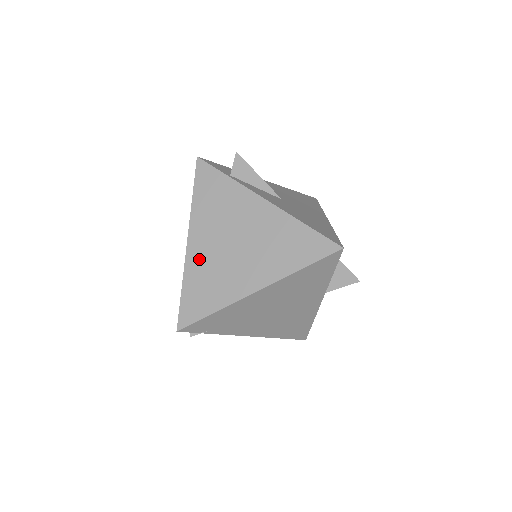
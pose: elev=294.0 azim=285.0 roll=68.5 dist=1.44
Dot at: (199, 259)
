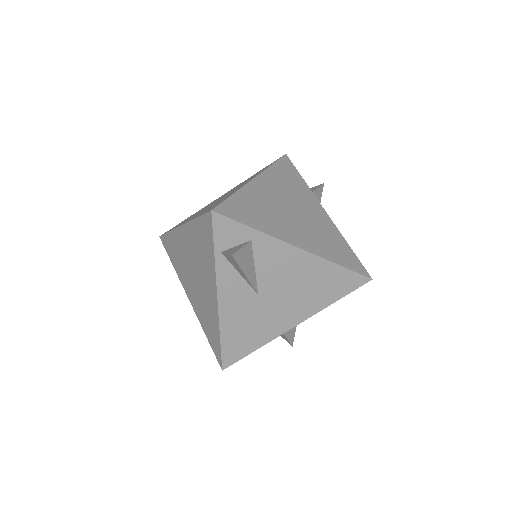
Dot at: (180, 242)
